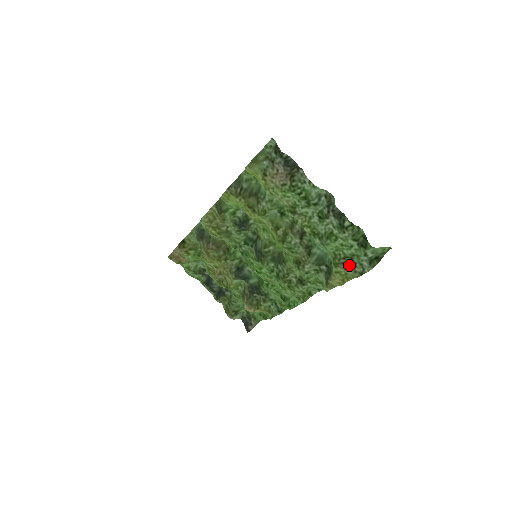
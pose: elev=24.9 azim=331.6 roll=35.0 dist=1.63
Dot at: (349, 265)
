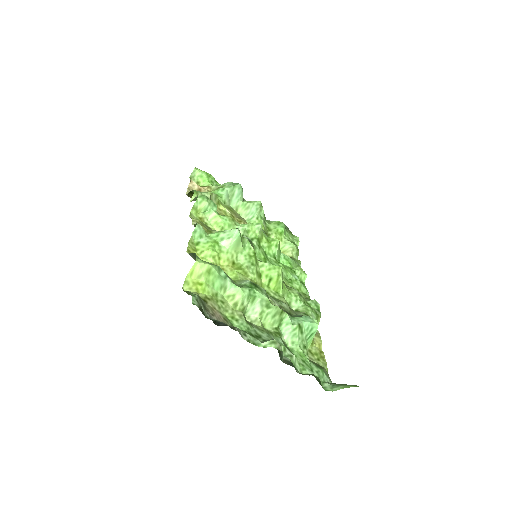
Dot at: (317, 364)
